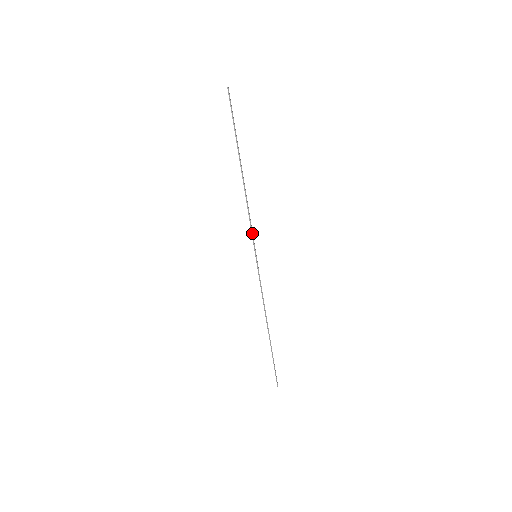
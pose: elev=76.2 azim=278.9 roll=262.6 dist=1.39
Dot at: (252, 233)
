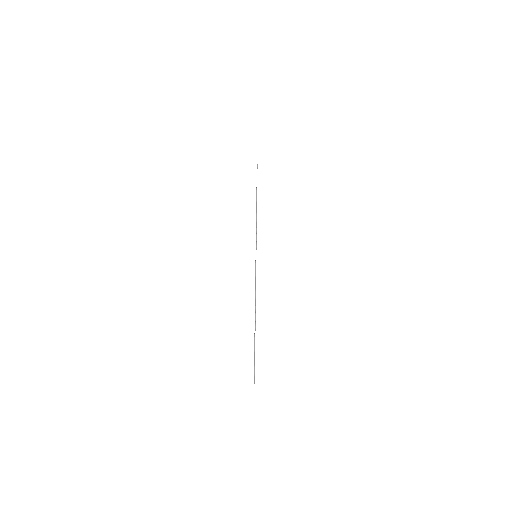
Dot at: (256, 239)
